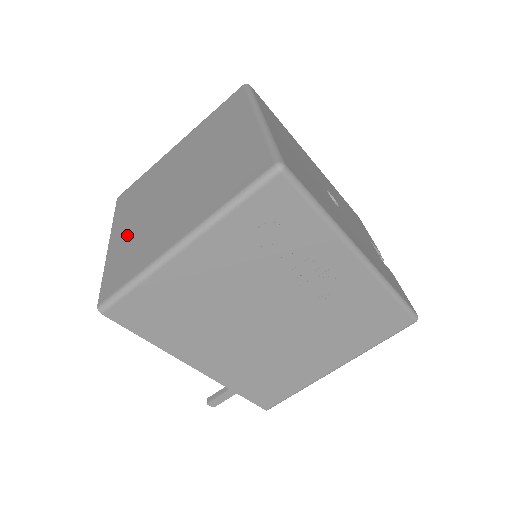
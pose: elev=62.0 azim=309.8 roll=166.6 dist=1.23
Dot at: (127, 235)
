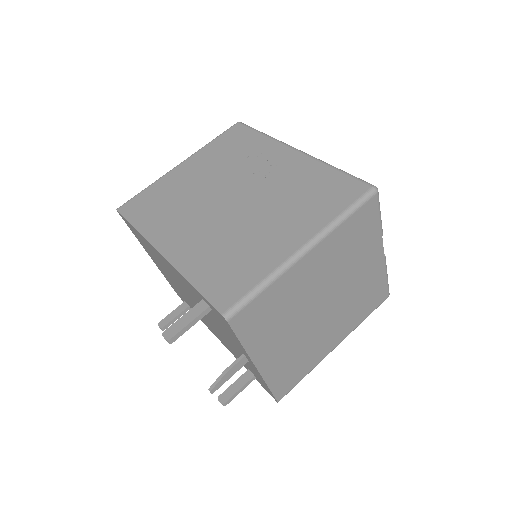
Dot at: occluded
